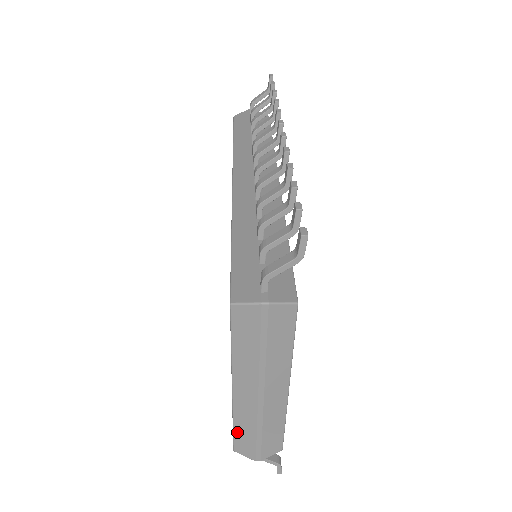
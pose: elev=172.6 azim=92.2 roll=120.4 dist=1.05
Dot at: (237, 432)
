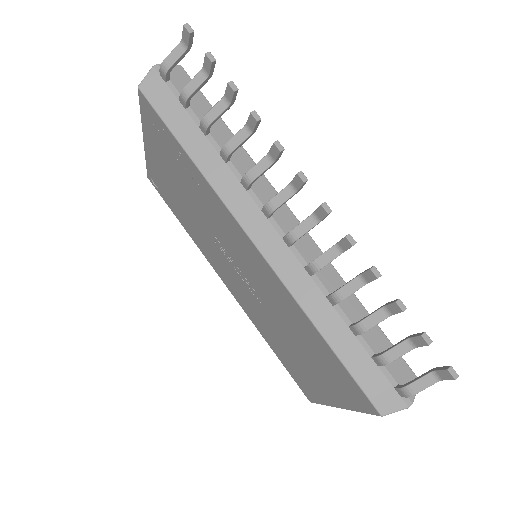
Dot at: occluded
